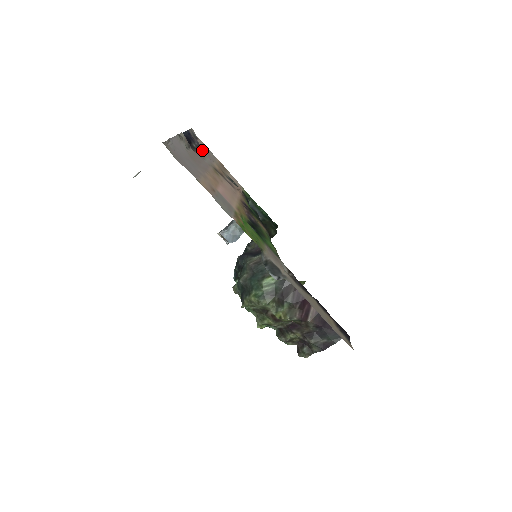
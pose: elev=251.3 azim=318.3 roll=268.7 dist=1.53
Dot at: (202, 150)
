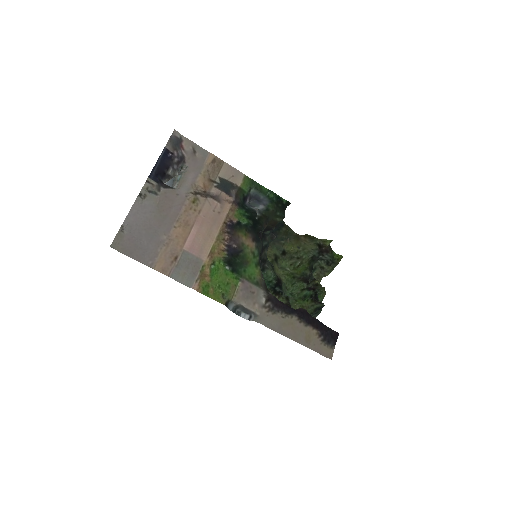
Dot at: (185, 161)
